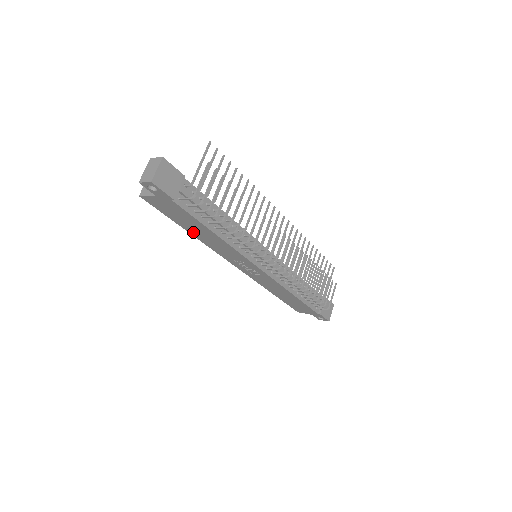
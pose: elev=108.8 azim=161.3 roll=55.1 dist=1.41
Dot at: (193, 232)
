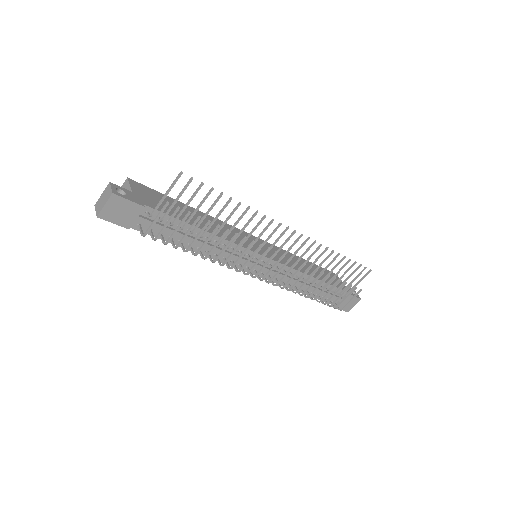
Dot at: occluded
